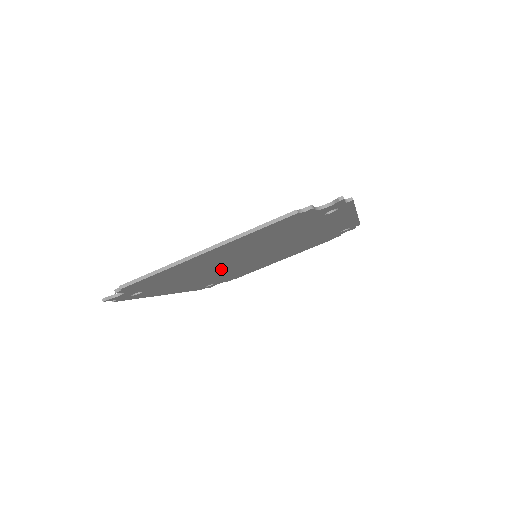
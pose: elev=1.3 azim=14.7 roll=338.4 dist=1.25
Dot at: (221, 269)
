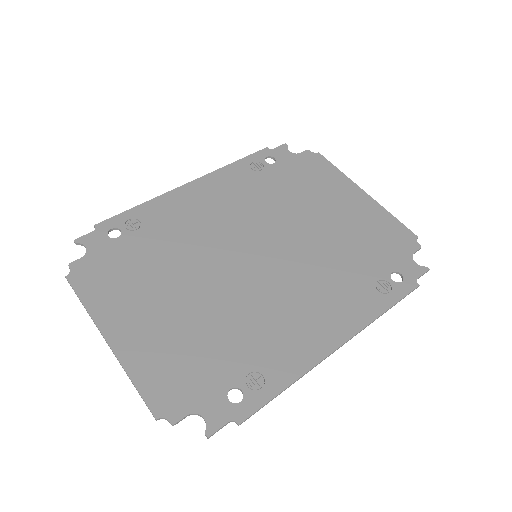
Dot at: (218, 240)
